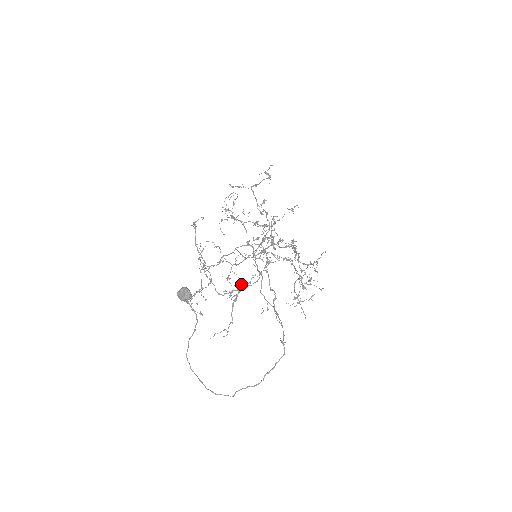
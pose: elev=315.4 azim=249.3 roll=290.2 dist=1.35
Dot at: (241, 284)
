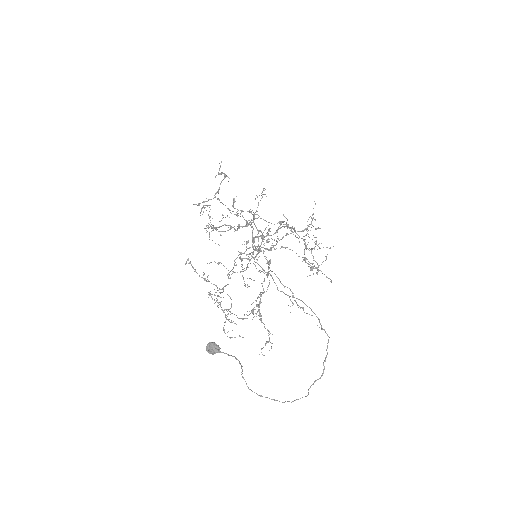
Dot at: occluded
